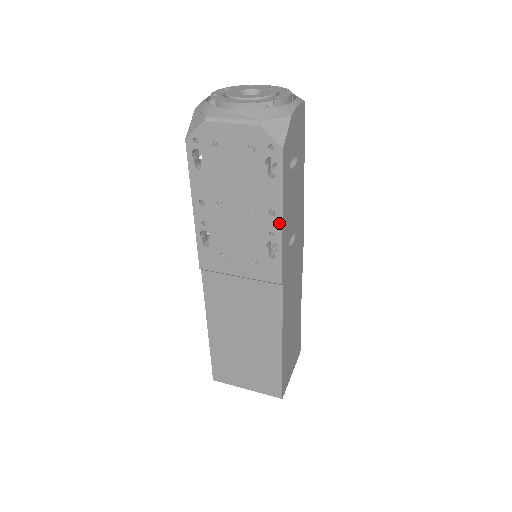
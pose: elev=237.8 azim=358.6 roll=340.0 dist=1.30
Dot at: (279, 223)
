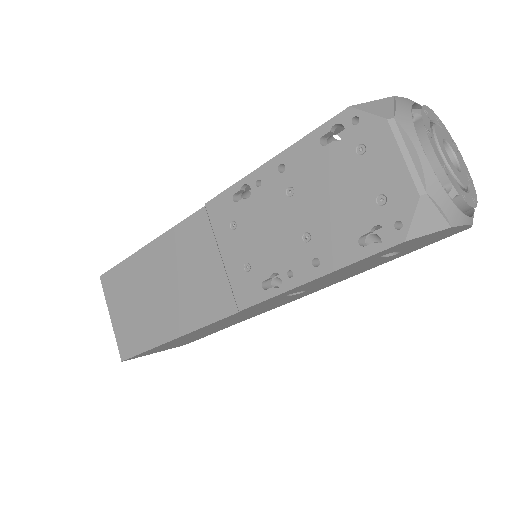
Dot at: (308, 277)
